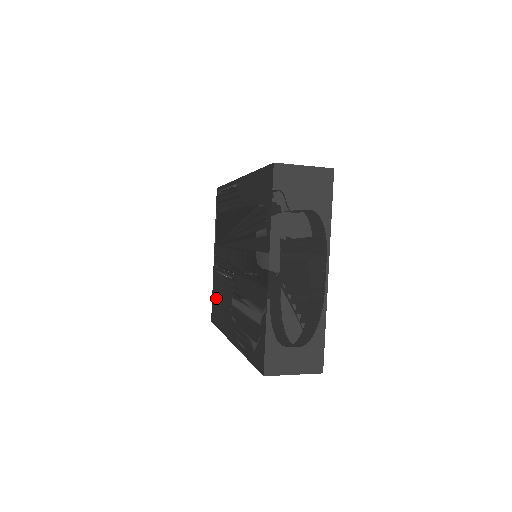
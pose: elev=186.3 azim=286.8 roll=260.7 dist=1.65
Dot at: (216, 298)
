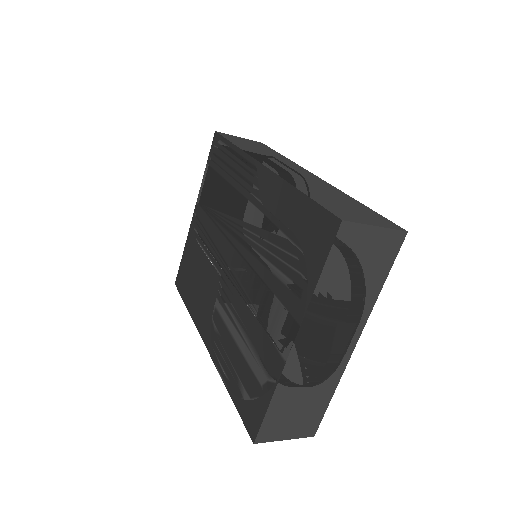
Dot at: (188, 268)
